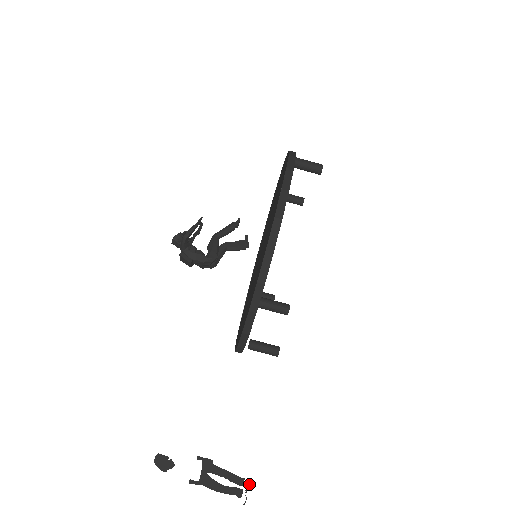
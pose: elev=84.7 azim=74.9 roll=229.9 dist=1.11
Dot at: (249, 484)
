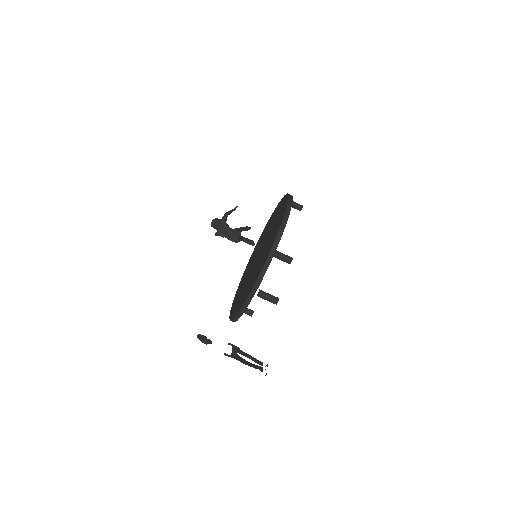
Dot at: (267, 366)
